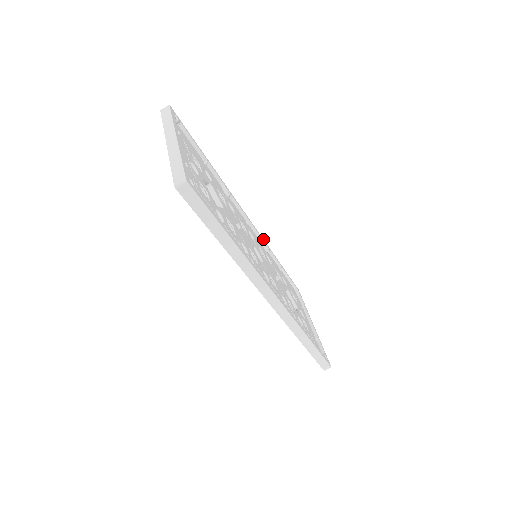
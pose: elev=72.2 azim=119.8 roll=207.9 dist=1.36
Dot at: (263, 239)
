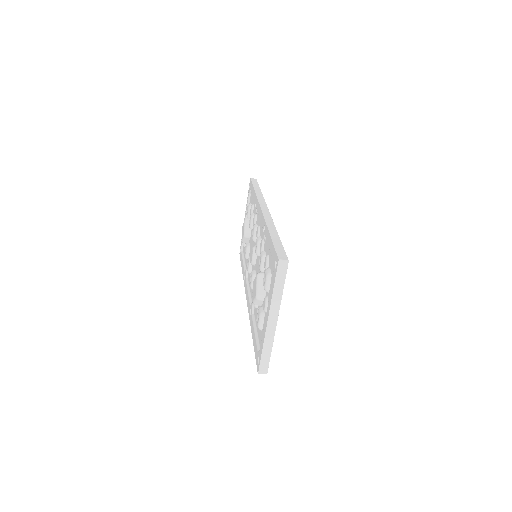
Dot at: (264, 200)
